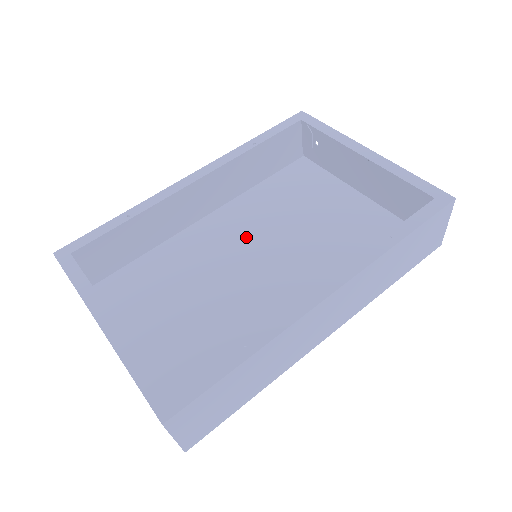
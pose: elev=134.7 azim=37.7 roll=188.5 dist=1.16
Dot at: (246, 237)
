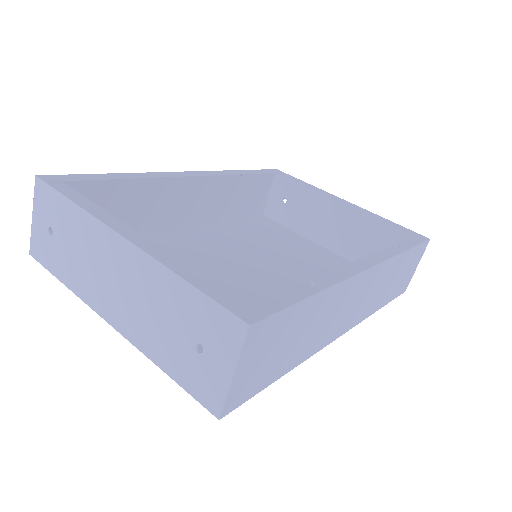
Dot at: (229, 251)
